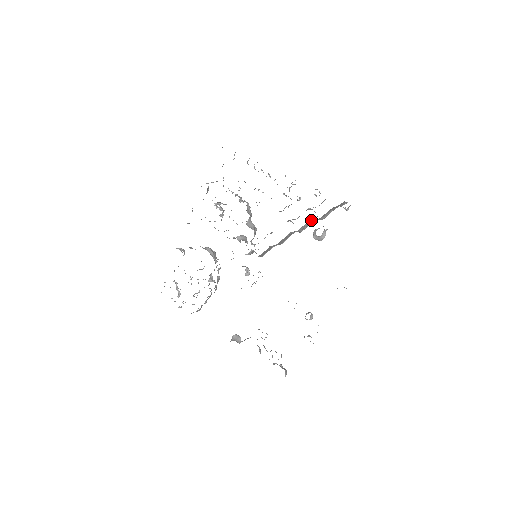
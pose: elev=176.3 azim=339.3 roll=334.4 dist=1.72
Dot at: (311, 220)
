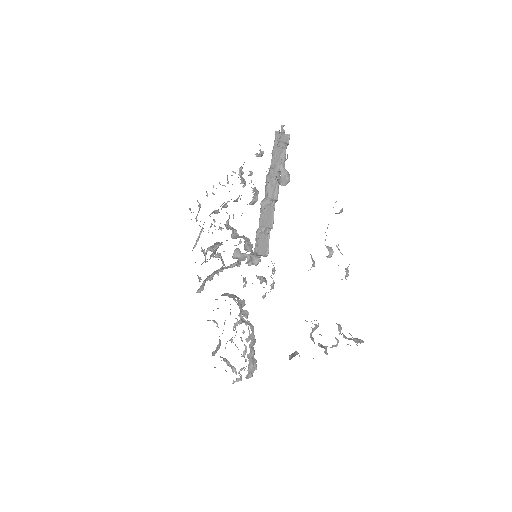
Dot at: (268, 175)
